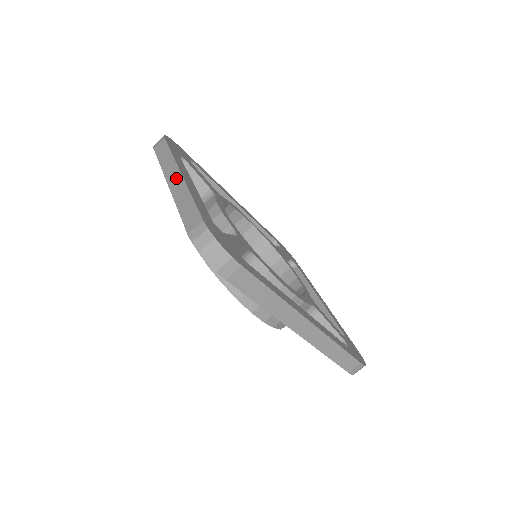
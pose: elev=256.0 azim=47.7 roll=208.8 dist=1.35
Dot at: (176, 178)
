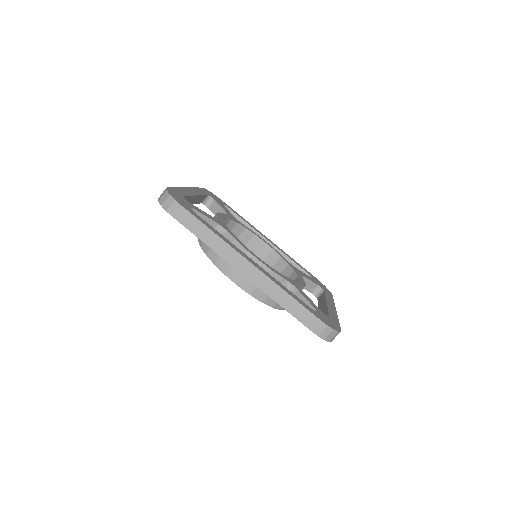
Dot at: occluded
